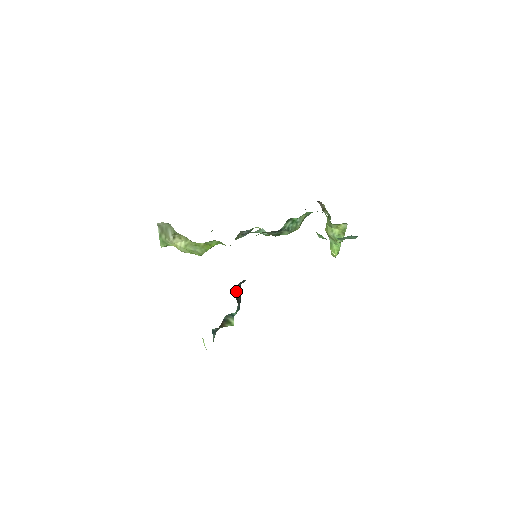
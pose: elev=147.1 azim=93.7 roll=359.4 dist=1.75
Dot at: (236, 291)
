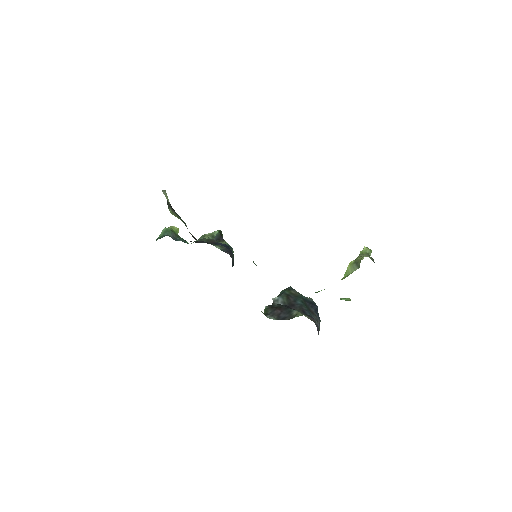
Dot at: occluded
